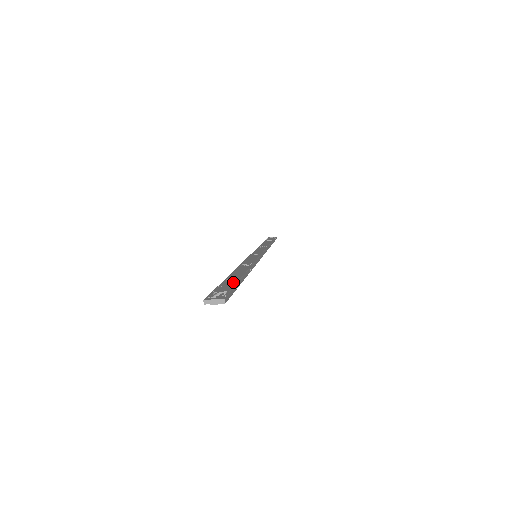
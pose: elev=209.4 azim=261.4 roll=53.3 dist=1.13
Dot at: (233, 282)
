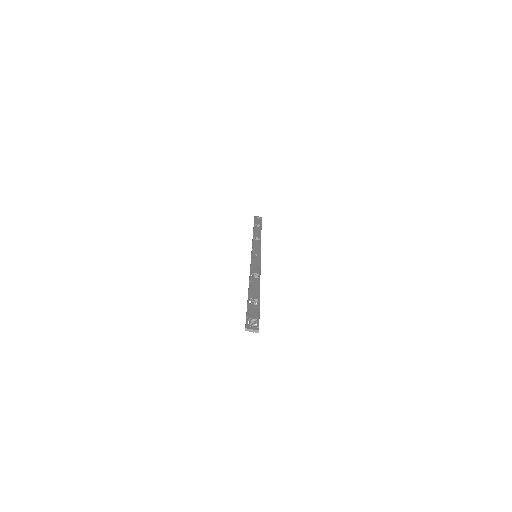
Dot at: (256, 305)
